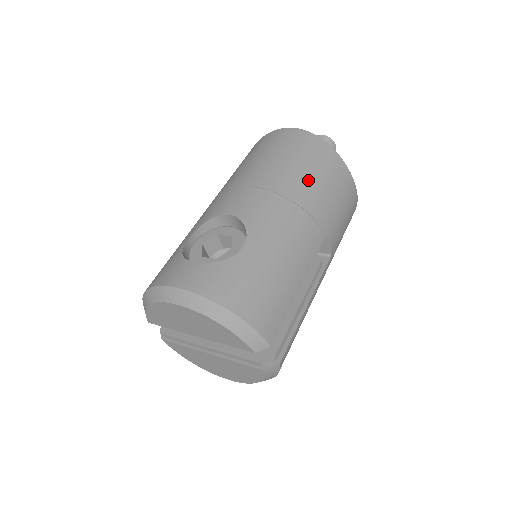
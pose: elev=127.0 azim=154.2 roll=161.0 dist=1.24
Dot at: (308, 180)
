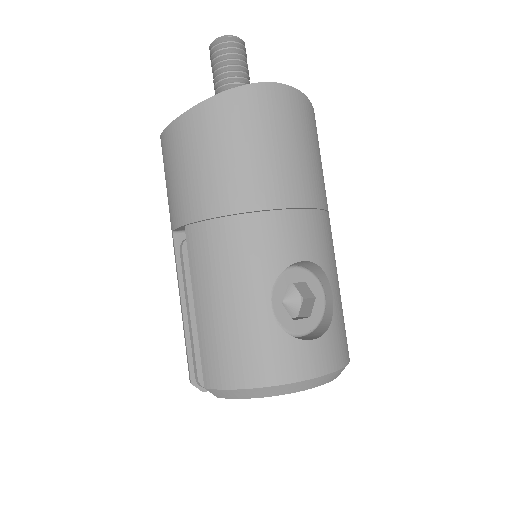
Dot at: (322, 172)
